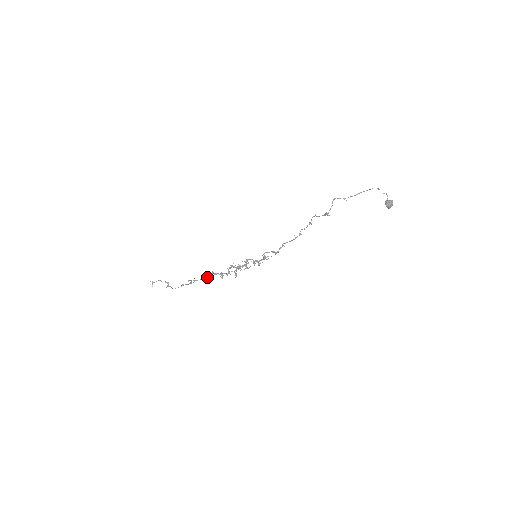
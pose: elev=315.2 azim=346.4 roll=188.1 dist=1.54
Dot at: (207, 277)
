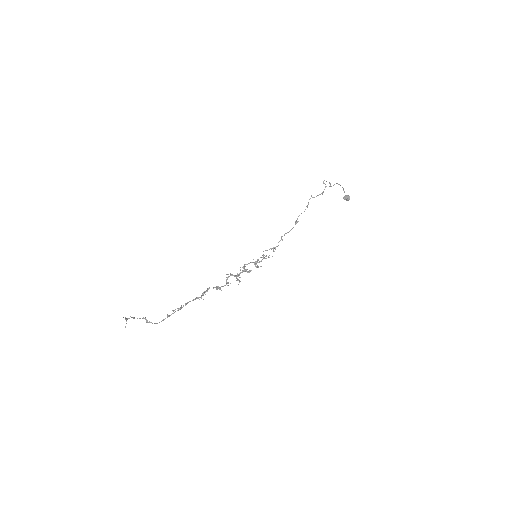
Dot at: (203, 293)
